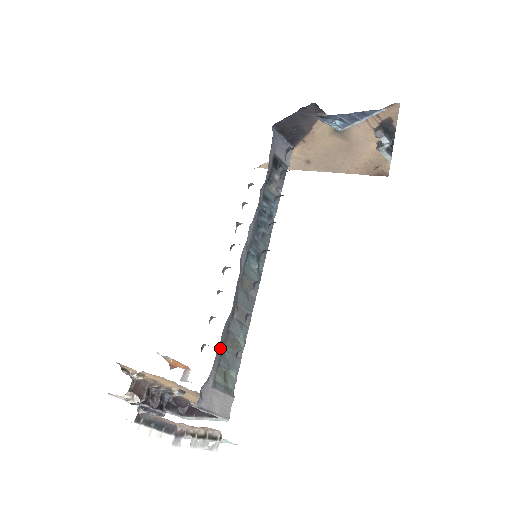
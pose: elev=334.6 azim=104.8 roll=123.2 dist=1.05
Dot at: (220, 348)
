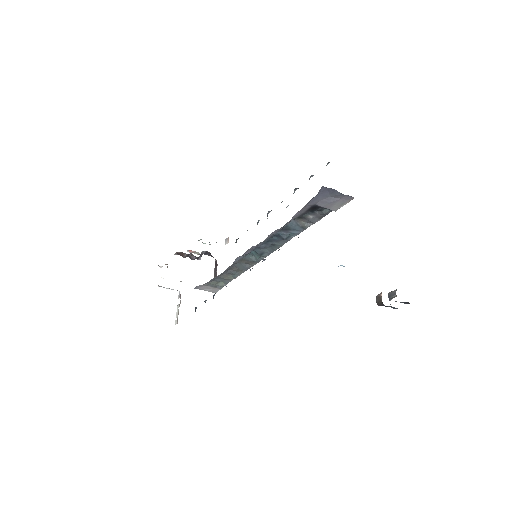
Dot at: occluded
